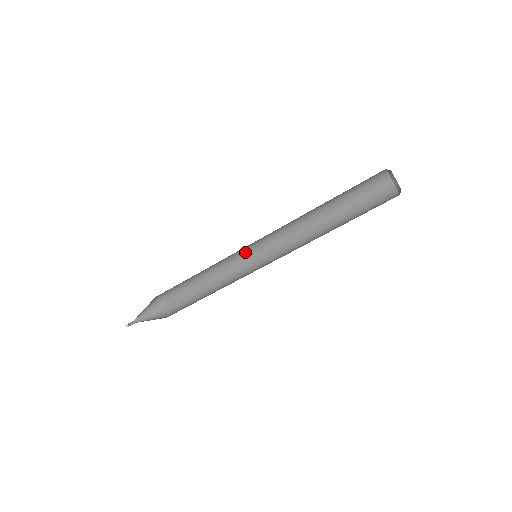
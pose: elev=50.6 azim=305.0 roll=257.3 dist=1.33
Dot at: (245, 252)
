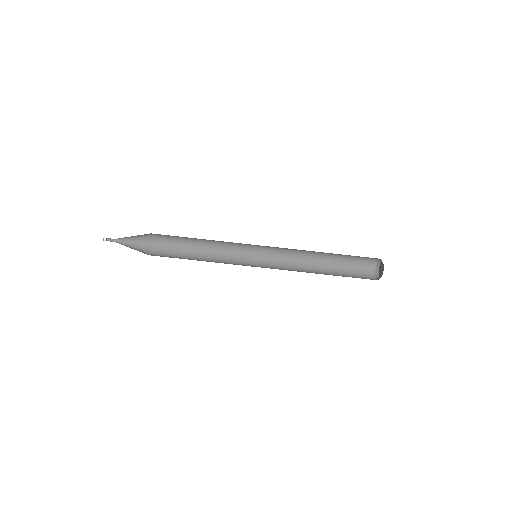
Dot at: (247, 247)
